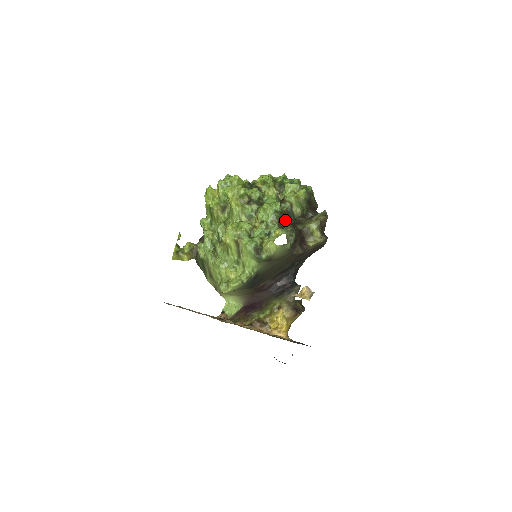
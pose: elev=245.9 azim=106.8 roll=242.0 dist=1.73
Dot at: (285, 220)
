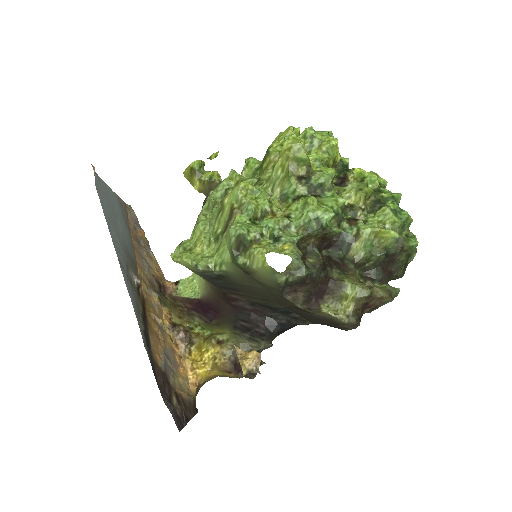
Dot at: (329, 247)
